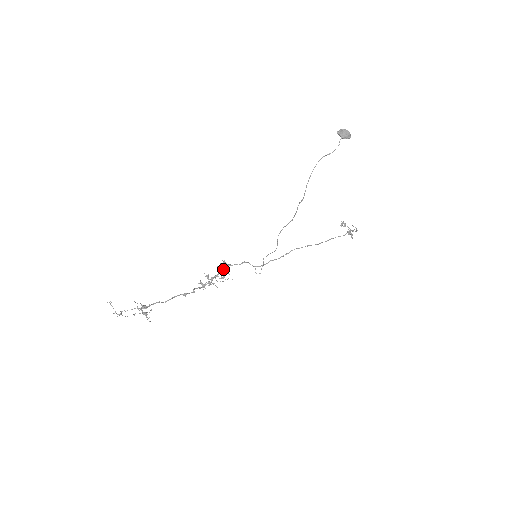
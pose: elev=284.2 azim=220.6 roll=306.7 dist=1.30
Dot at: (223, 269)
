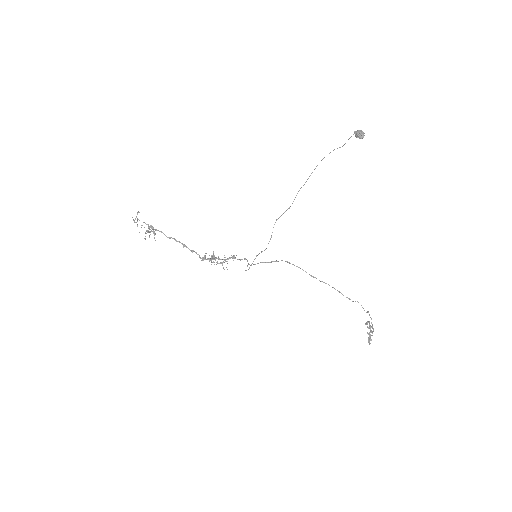
Dot at: (228, 258)
